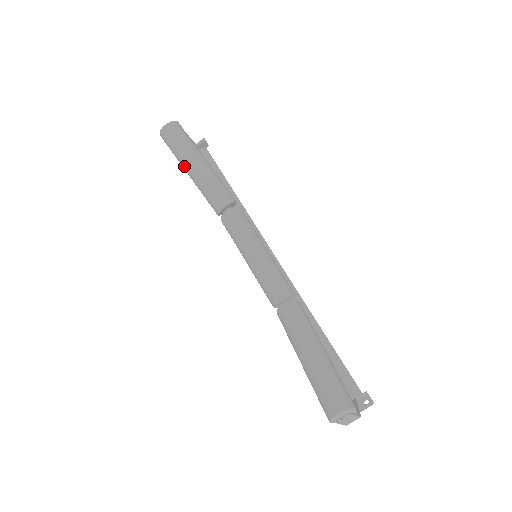
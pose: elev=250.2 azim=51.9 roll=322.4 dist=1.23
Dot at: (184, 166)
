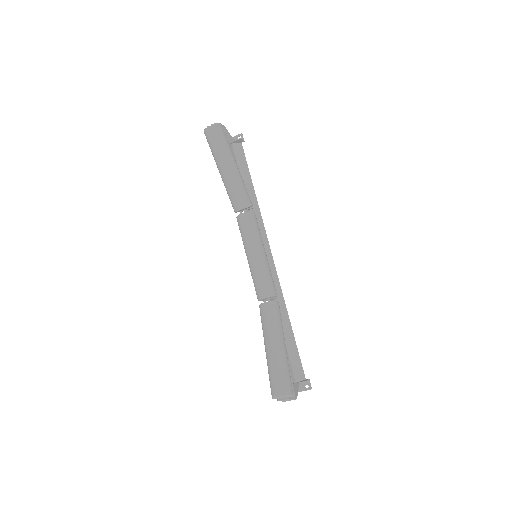
Dot at: (217, 165)
